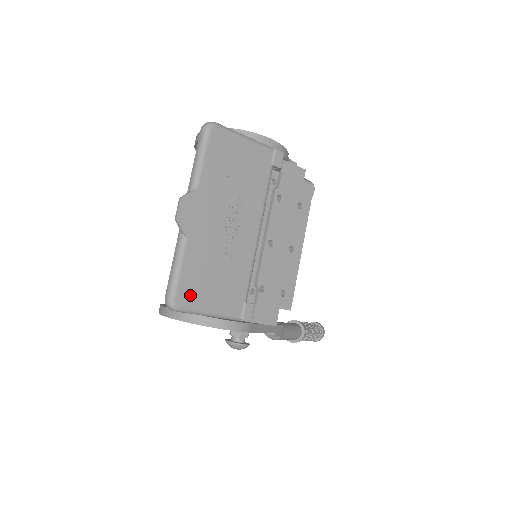
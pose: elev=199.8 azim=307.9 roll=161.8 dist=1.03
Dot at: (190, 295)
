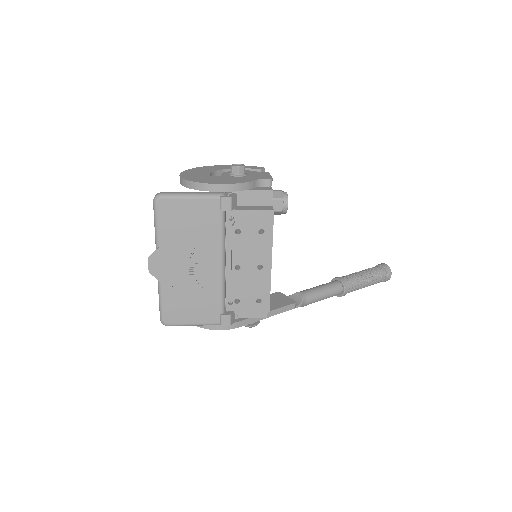
Dot at: (174, 316)
